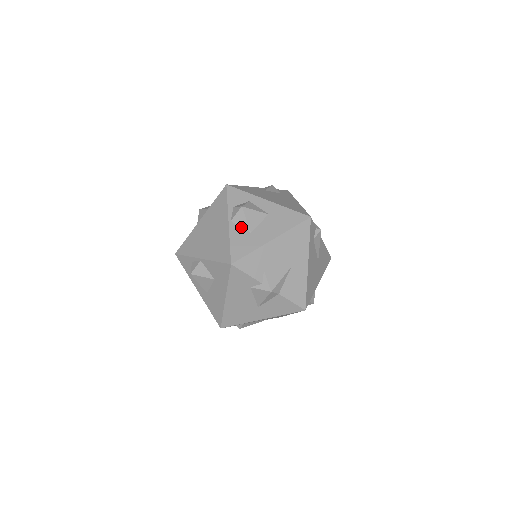
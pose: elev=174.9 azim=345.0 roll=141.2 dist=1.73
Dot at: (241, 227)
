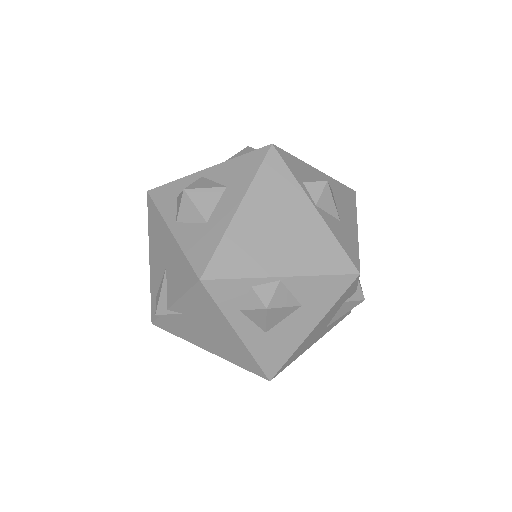
Dot at: (329, 214)
